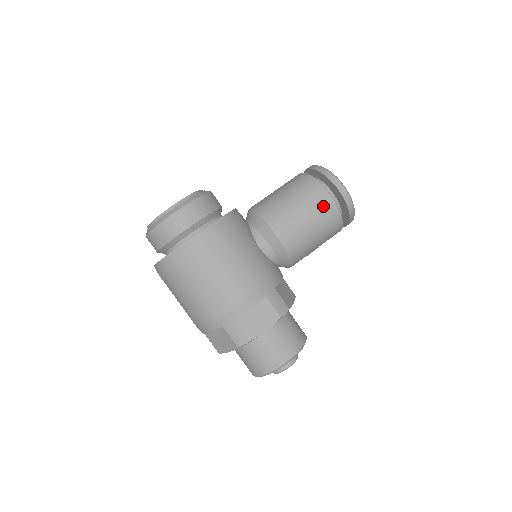
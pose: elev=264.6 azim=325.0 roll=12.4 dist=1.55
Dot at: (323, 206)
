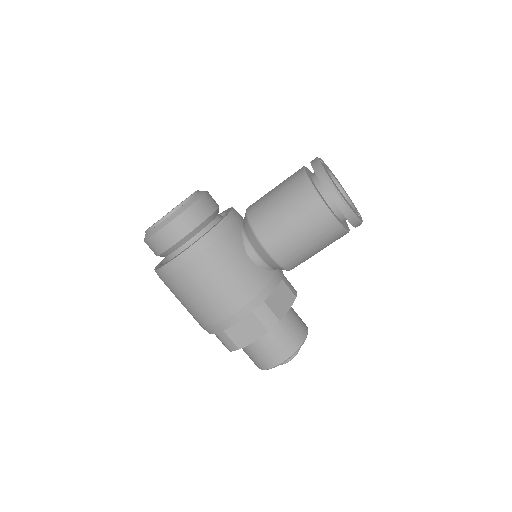
Dot at: (317, 219)
